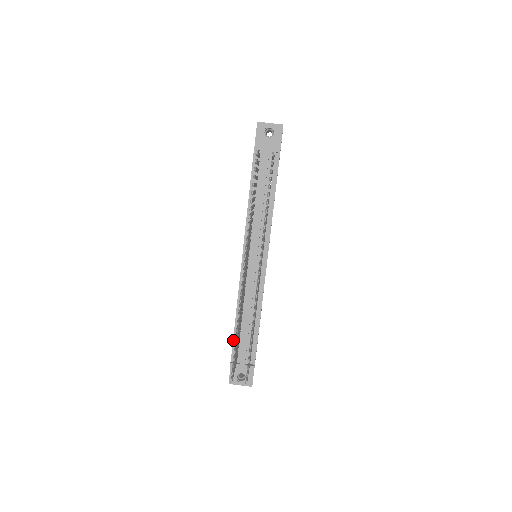
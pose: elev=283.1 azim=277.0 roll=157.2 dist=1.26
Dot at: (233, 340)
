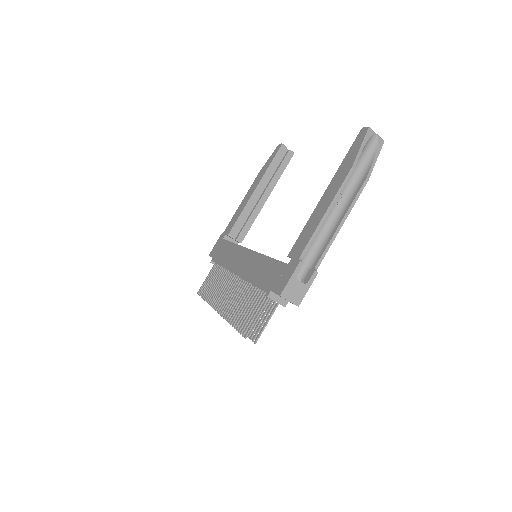
Dot at: occluded
